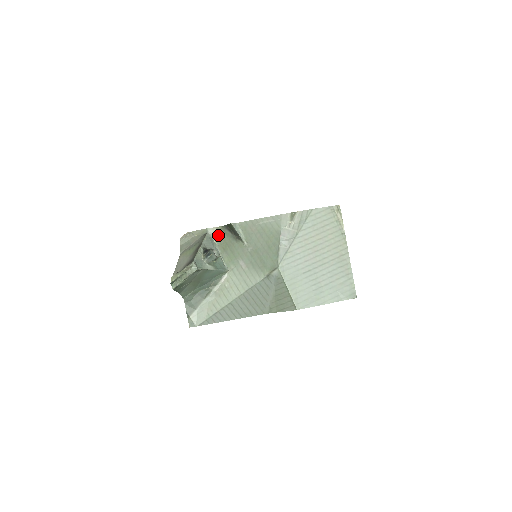
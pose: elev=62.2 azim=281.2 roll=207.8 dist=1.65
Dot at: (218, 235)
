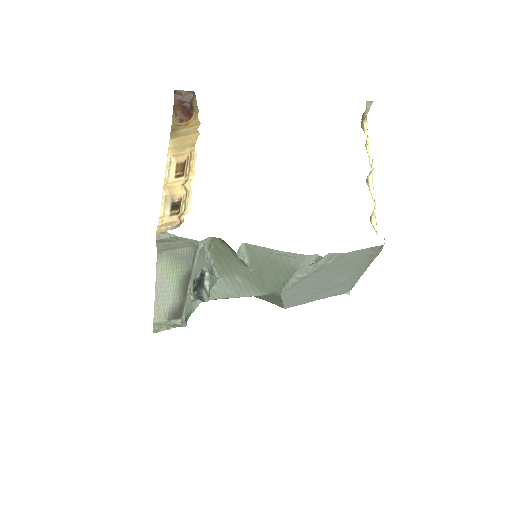
Dot at: (212, 245)
